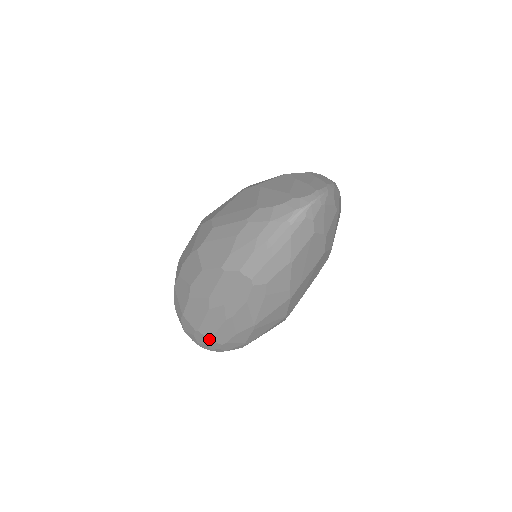
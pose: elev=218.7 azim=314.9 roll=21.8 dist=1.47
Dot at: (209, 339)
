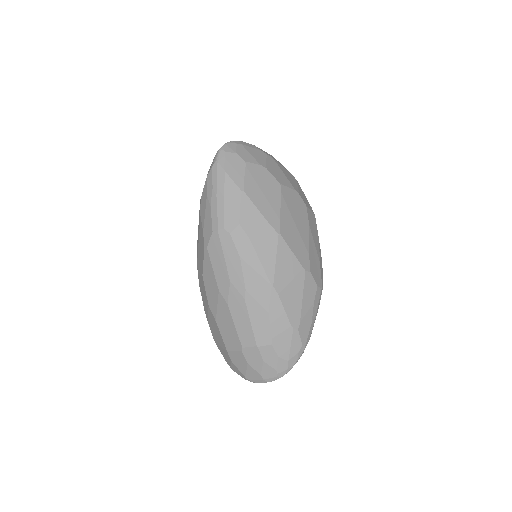
Dot at: (256, 347)
